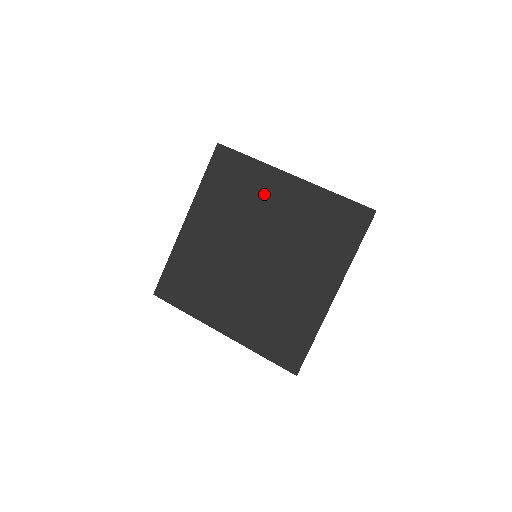
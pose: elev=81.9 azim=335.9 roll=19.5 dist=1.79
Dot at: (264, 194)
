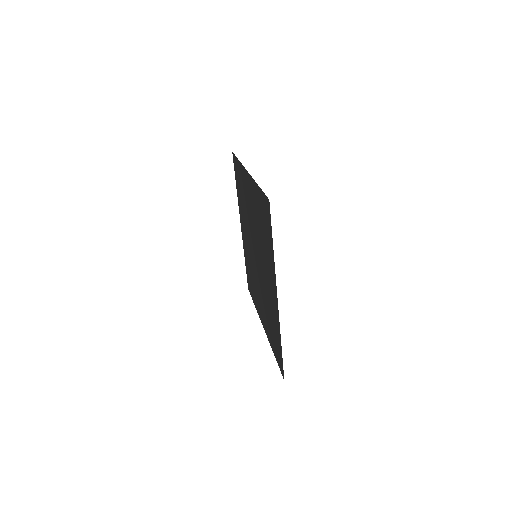
Dot at: (246, 194)
